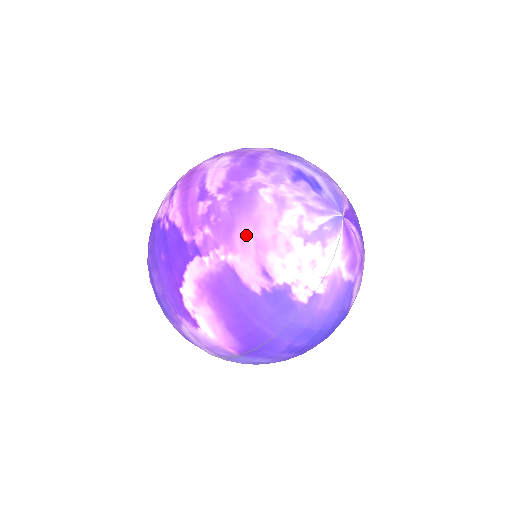
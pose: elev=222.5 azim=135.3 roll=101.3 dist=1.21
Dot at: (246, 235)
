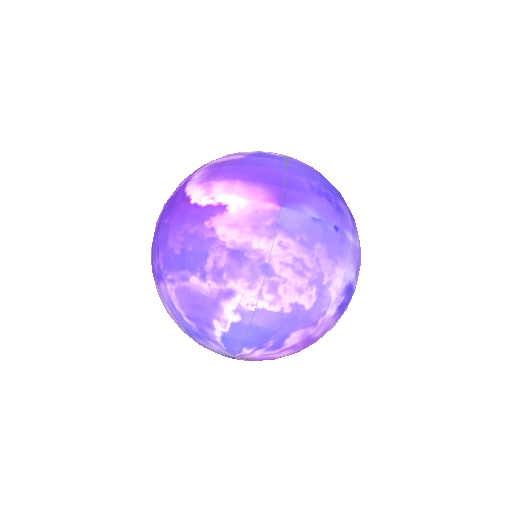
Dot at: occluded
